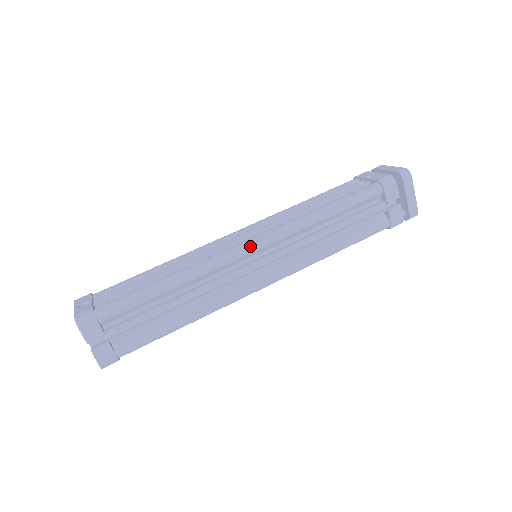
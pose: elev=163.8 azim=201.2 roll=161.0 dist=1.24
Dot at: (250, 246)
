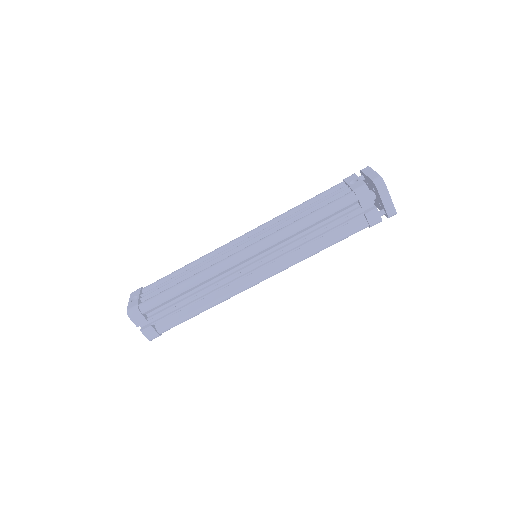
Dot at: (244, 255)
